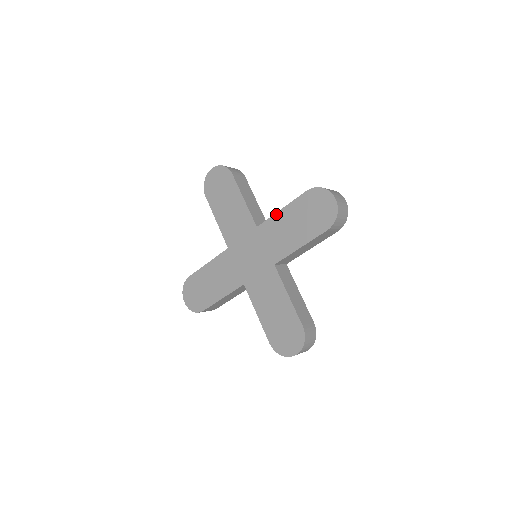
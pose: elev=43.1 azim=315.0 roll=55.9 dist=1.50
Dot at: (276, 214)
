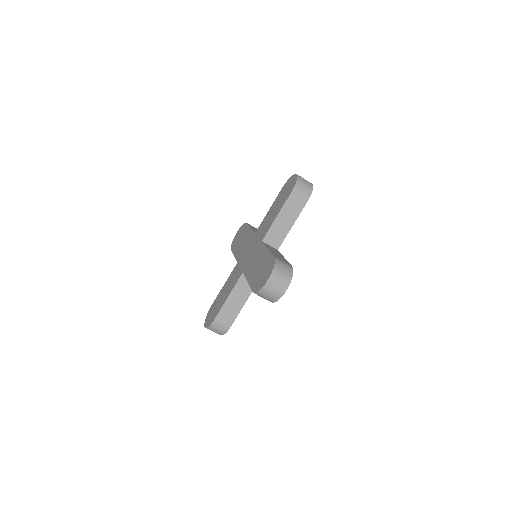
Dot at: (266, 215)
